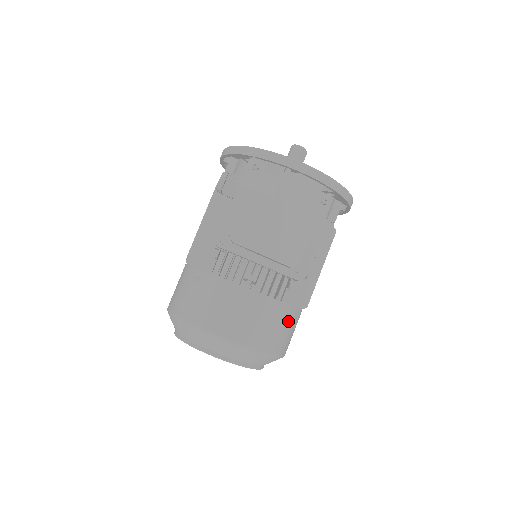
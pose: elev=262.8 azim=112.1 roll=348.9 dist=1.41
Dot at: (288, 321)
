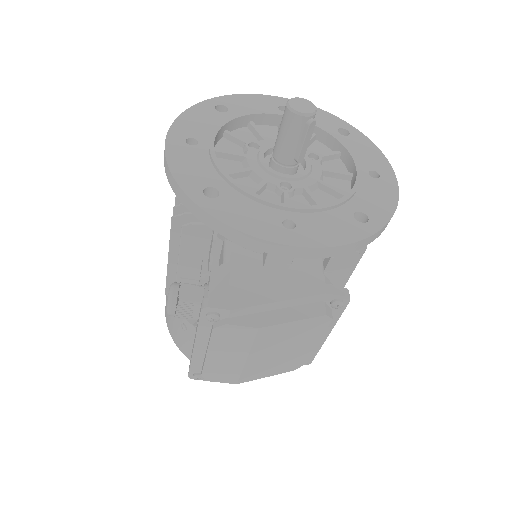
Dot at: occluded
